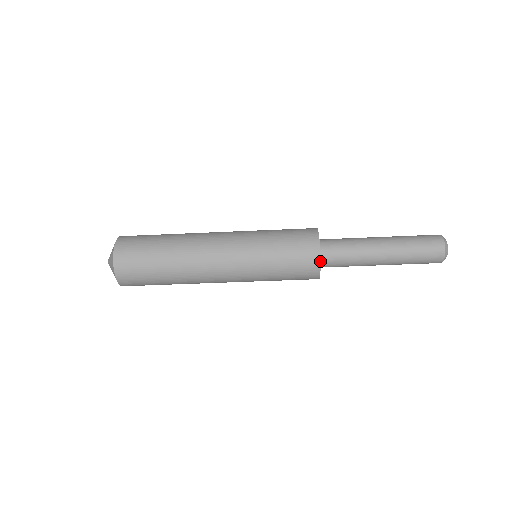
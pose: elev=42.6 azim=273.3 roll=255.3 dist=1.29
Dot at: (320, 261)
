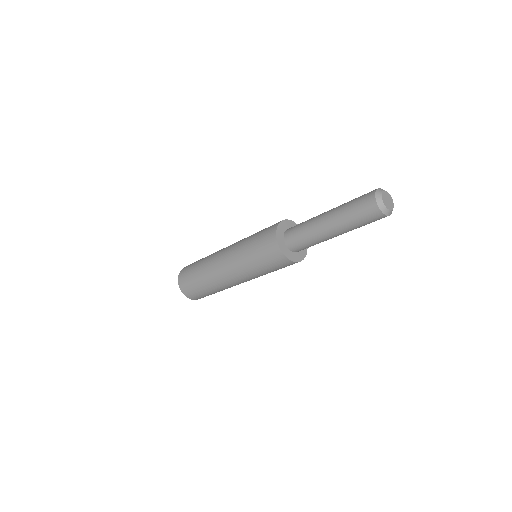
Dot at: (285, 256)
